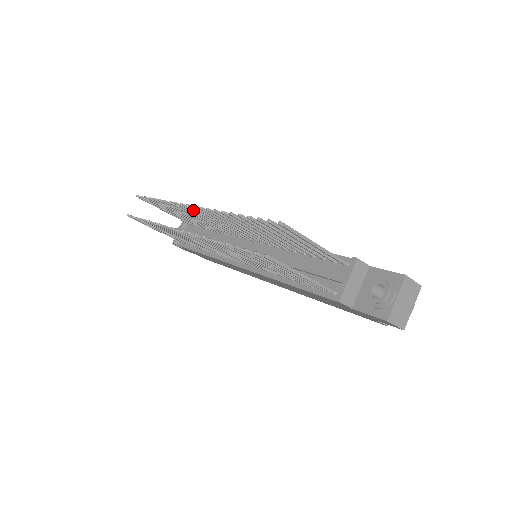
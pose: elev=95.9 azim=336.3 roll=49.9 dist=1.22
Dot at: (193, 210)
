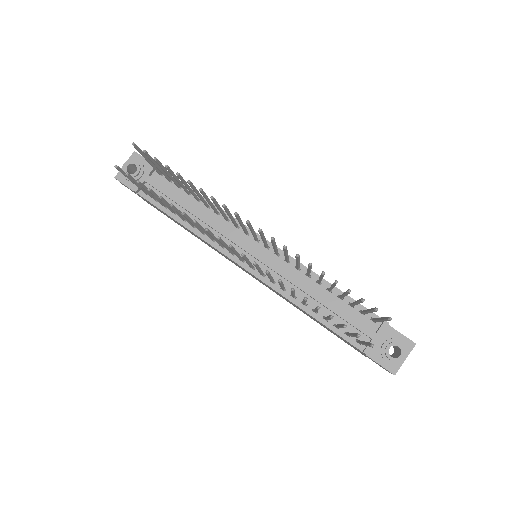
Dot at: (247, 224)
